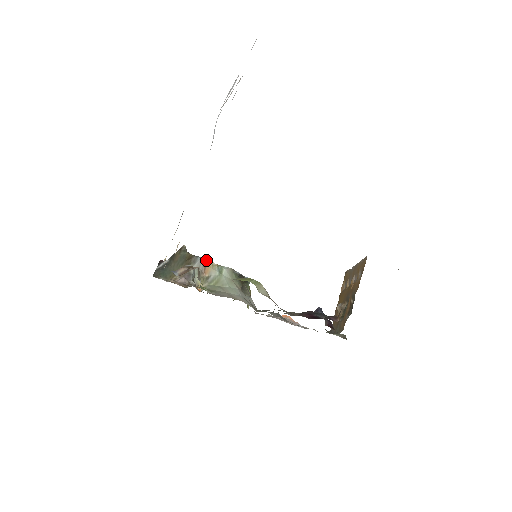
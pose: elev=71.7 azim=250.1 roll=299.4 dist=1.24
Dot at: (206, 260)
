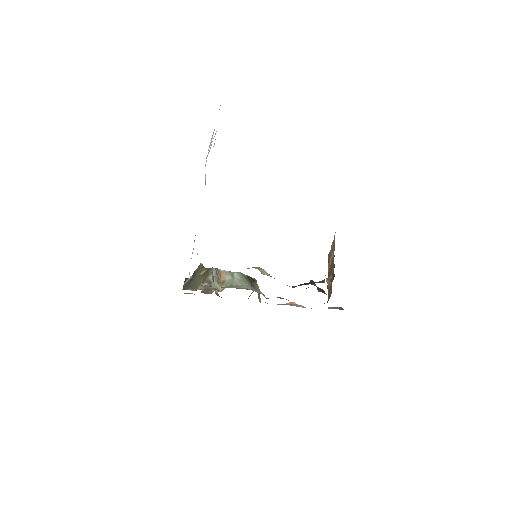
Dot at: (220, 269)
